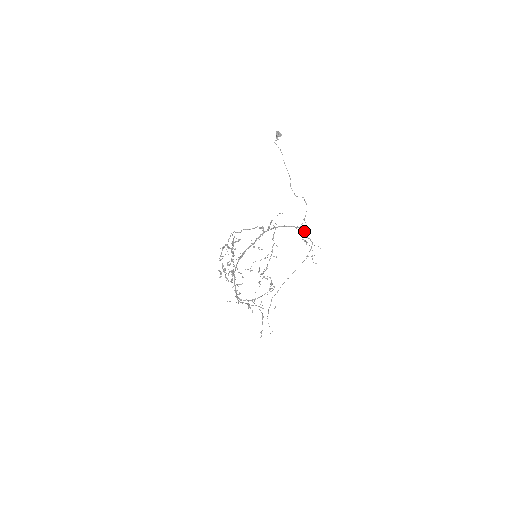
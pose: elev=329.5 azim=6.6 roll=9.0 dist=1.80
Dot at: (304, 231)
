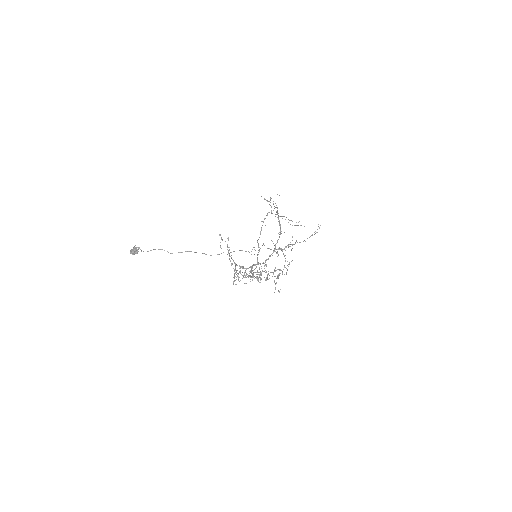
Dot at: (257, 240)
